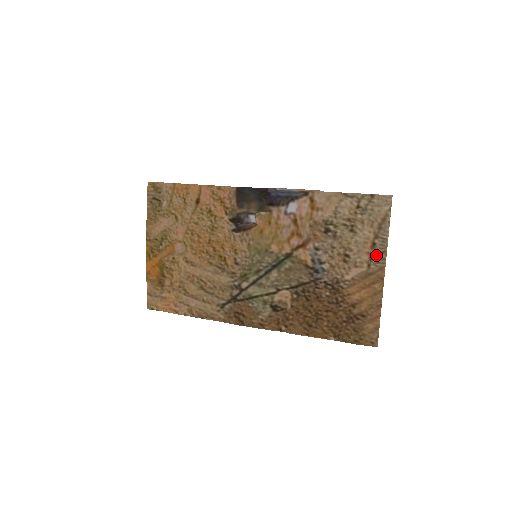
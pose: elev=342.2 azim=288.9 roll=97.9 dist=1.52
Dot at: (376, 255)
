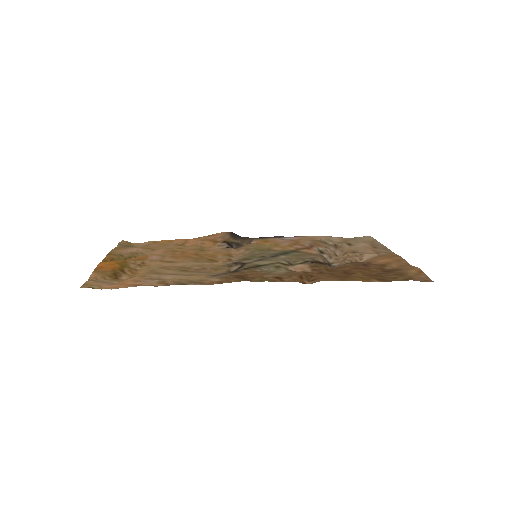
Dot at: (381, 250)
